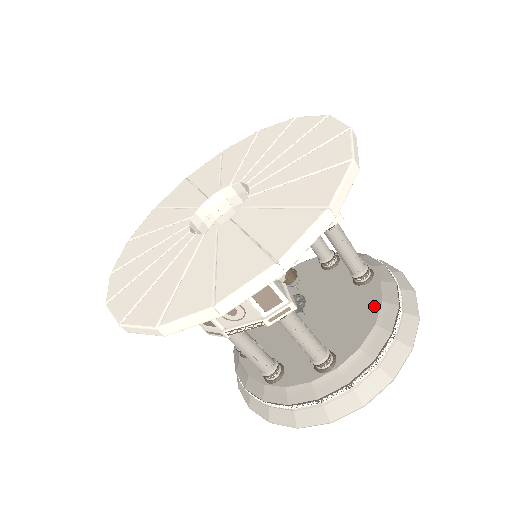
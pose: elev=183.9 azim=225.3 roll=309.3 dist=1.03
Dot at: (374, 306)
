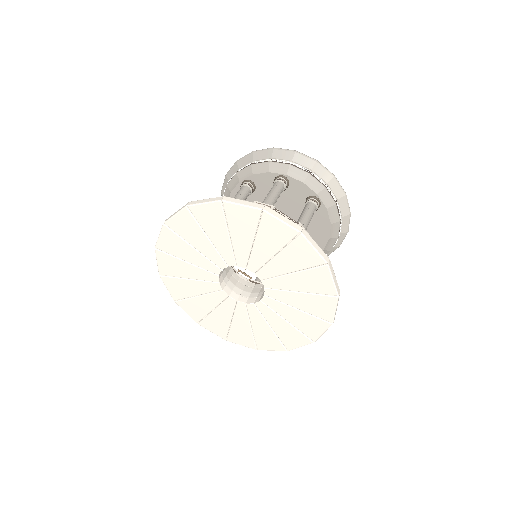
Dot at: (326, 227)
